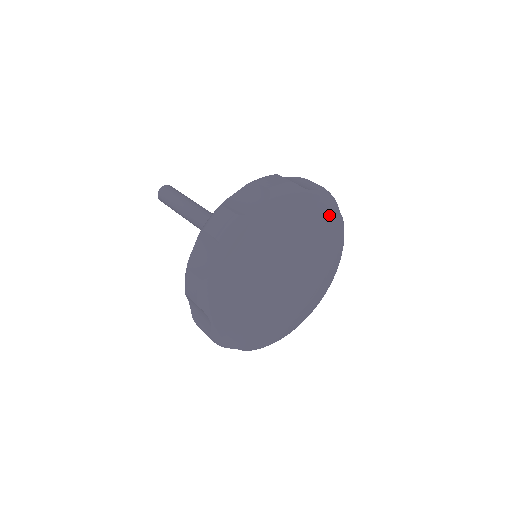
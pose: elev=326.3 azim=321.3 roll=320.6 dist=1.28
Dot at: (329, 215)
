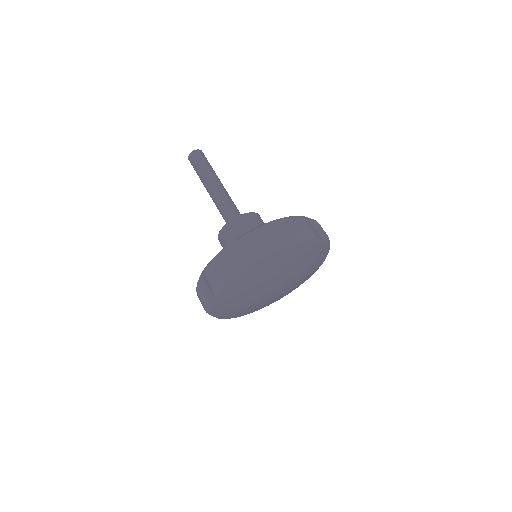
Dot at: (322, 256)
